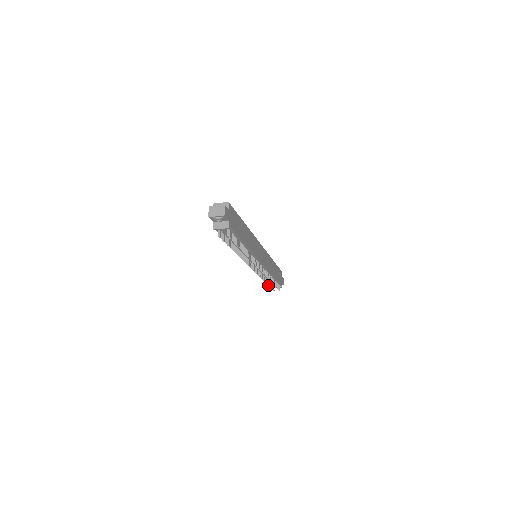
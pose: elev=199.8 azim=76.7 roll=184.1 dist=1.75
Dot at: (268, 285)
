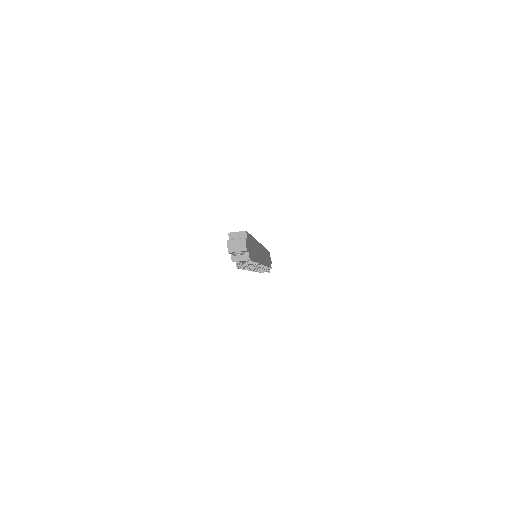
Dot at: (261, 272)
